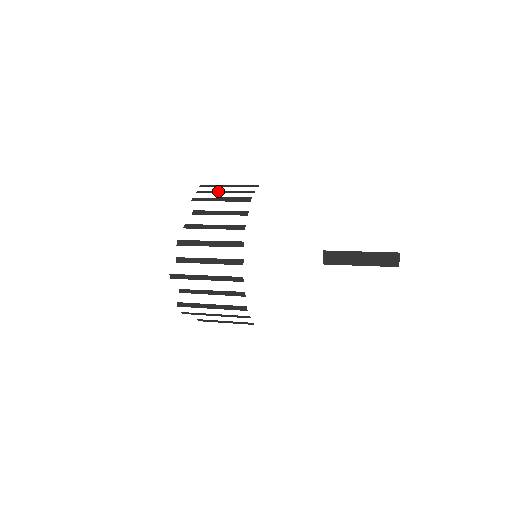
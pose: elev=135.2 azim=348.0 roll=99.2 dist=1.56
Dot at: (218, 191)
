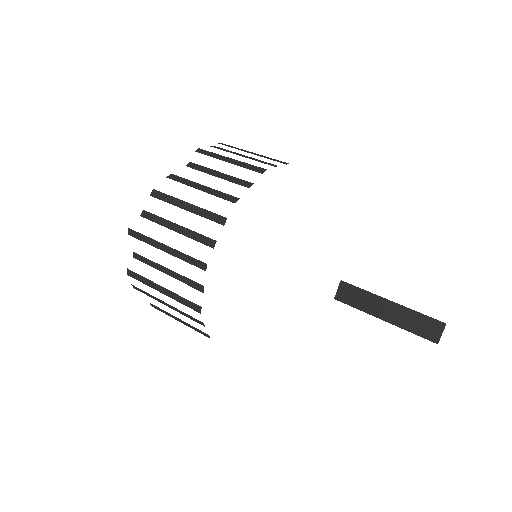
Dot at: (234, 152)
